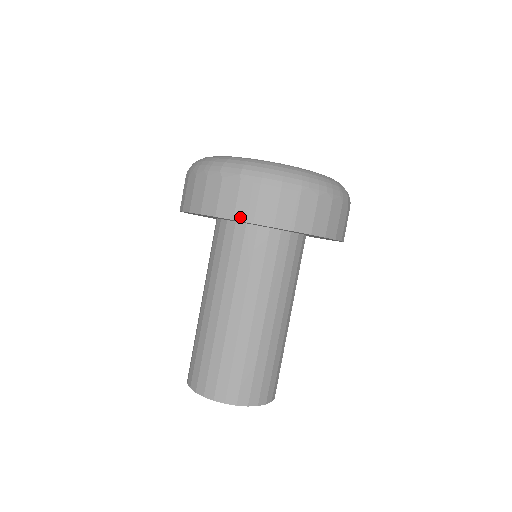
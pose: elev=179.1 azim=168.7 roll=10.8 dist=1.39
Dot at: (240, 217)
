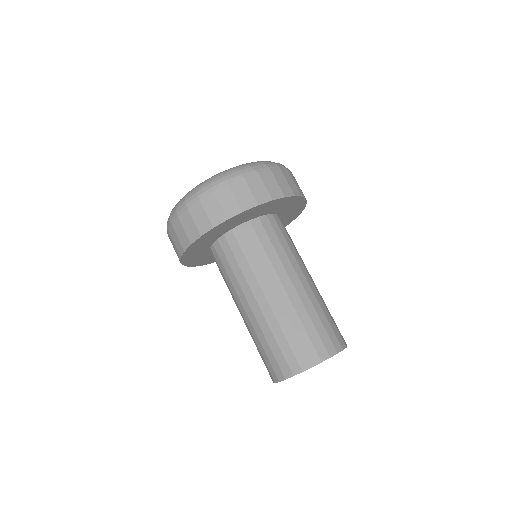
Dot at: (185, 247)
